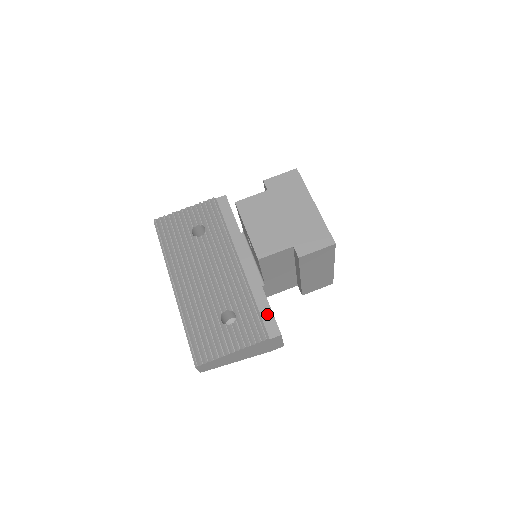
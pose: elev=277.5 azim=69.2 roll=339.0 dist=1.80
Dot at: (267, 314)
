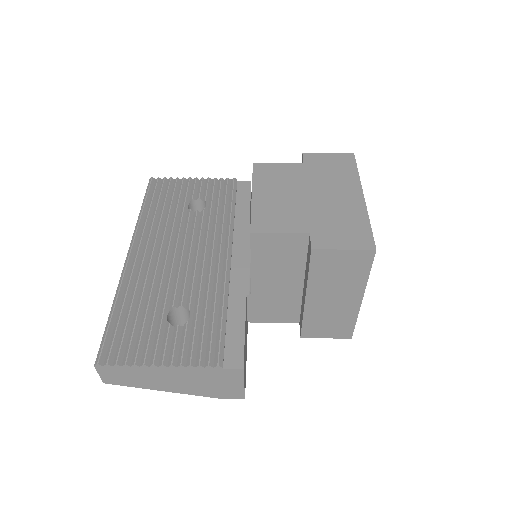
Dot at: (236, 333)
